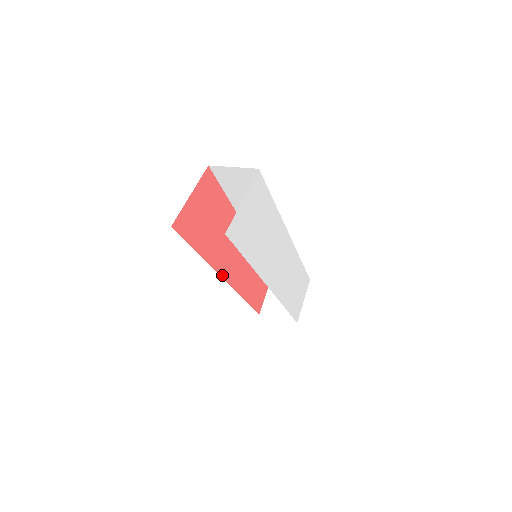
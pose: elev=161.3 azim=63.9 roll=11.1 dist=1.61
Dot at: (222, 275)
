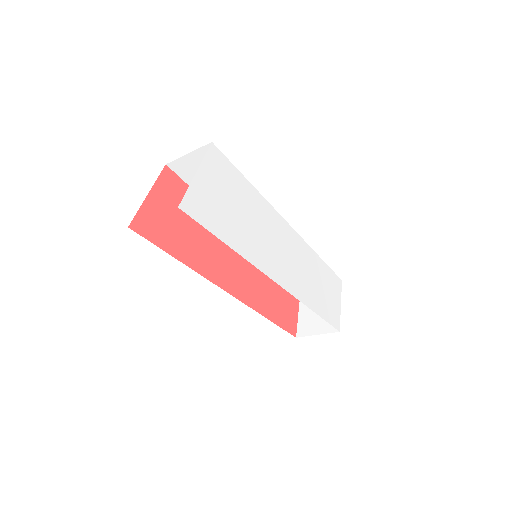
Dot at: (223, 287)
